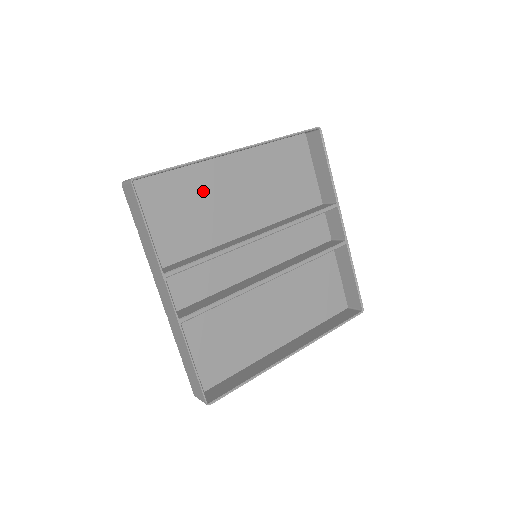
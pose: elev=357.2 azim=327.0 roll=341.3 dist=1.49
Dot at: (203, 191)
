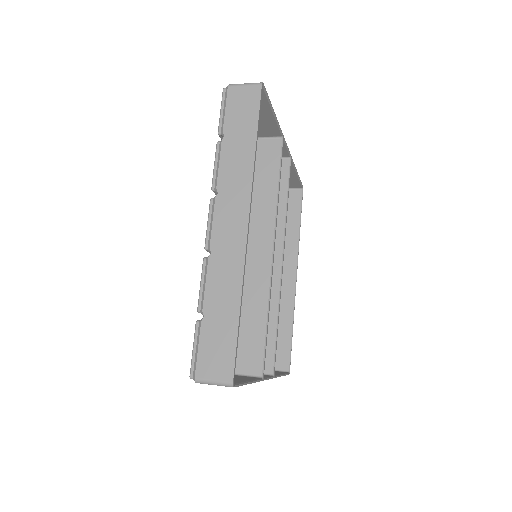
Dot at: occluded
